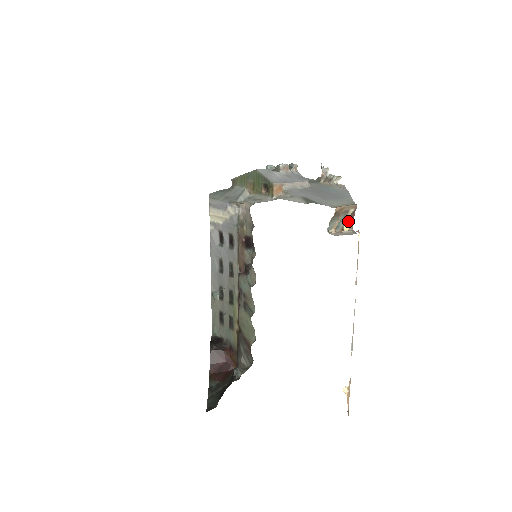
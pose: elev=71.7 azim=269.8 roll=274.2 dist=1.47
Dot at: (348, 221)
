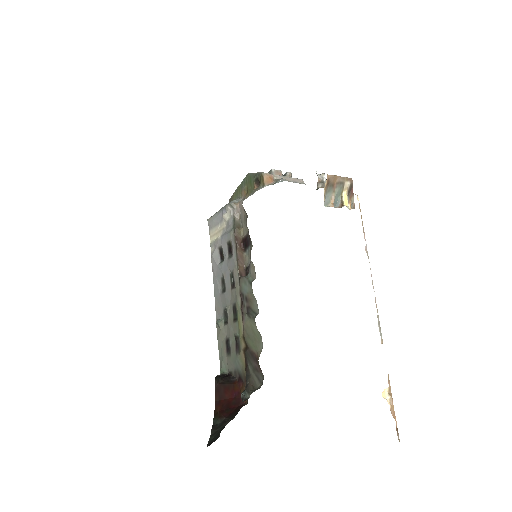
Dot at: (347, 197)
